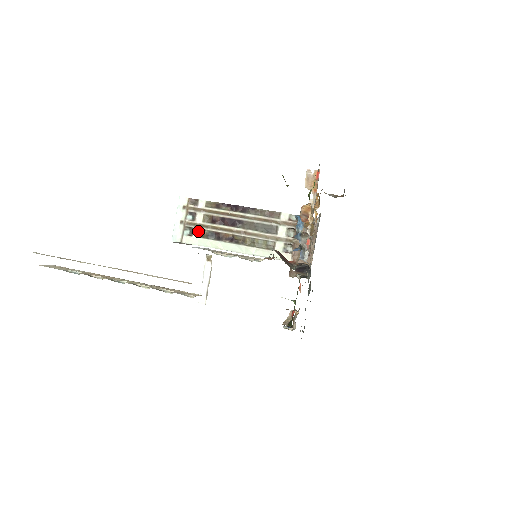
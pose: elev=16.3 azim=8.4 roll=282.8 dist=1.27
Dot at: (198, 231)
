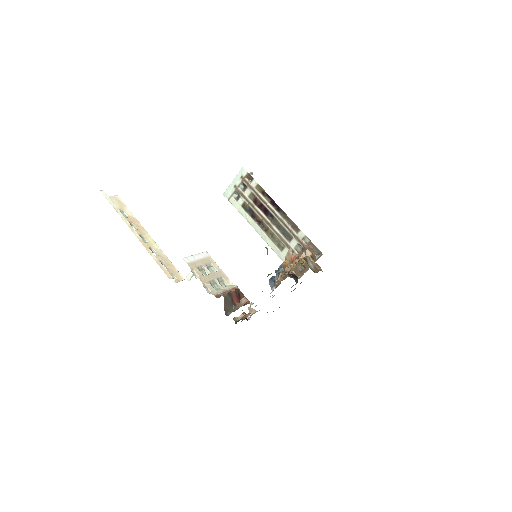
Dot at: (242, 201)
